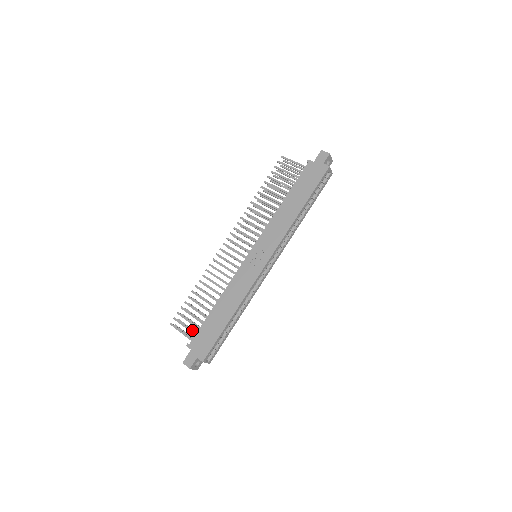
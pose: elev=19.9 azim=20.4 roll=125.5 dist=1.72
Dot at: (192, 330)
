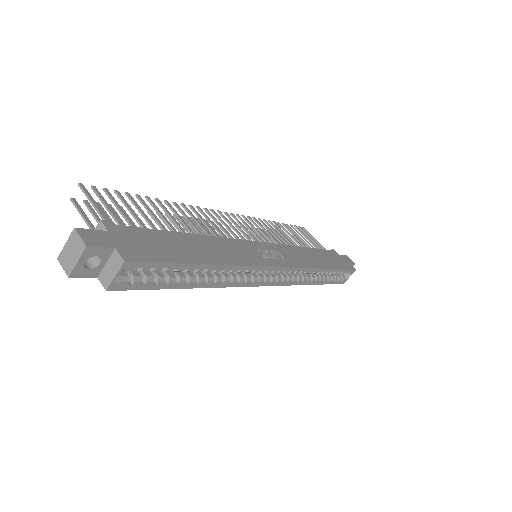
Dot at: occluded
